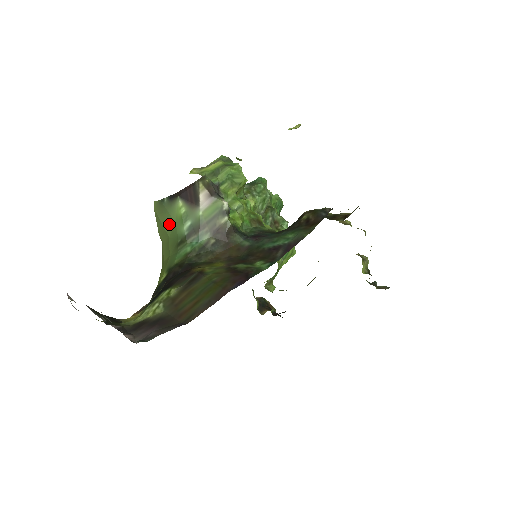
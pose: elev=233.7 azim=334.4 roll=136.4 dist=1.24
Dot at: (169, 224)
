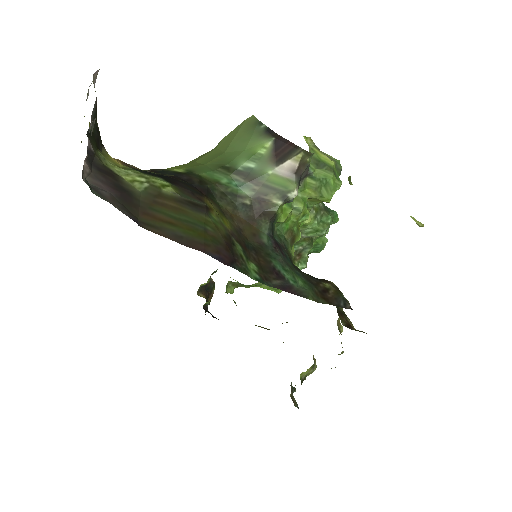
Dot at: (239, 144)
